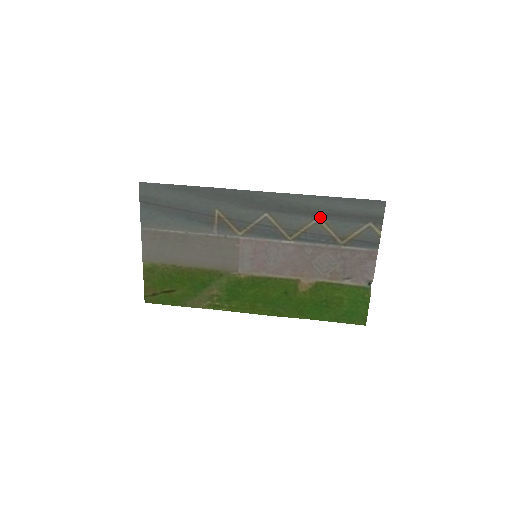
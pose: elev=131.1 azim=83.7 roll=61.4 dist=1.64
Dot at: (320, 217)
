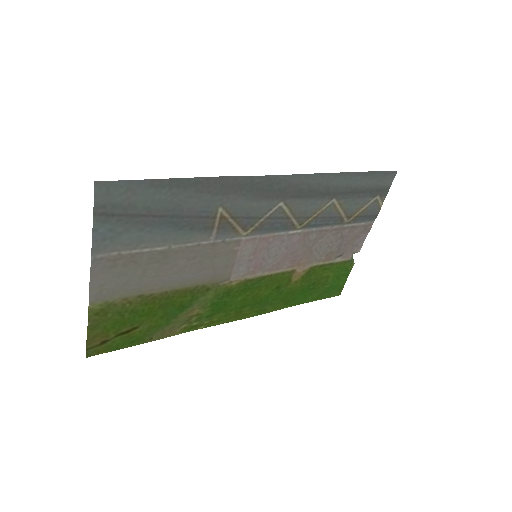
Dot at: (336, 197)
